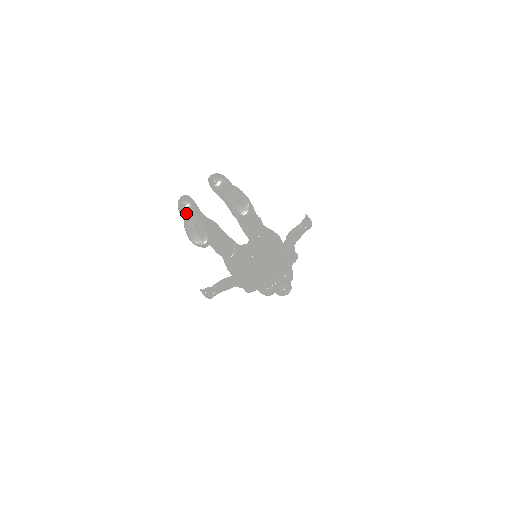
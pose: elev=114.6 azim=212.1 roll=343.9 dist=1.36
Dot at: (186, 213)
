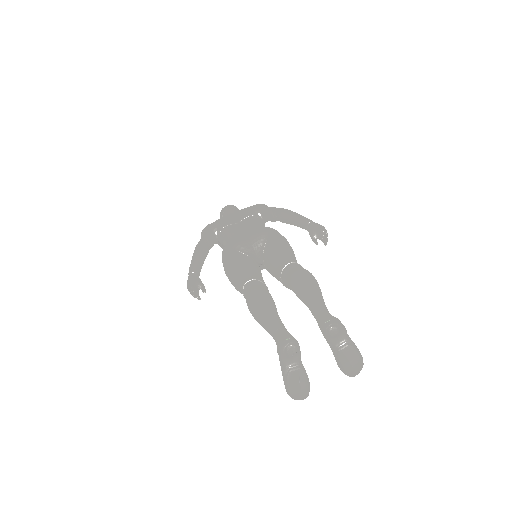
Dot at: (290, 363)
